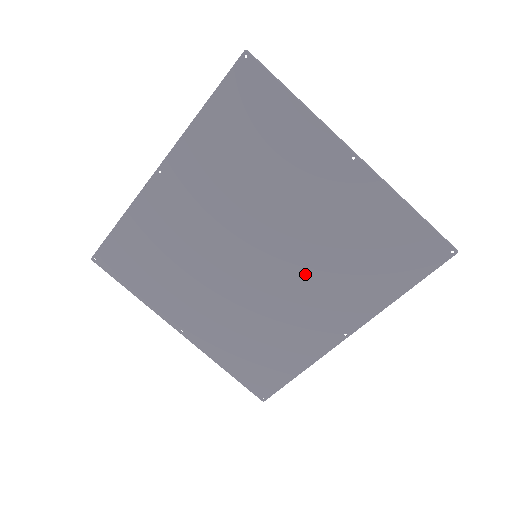
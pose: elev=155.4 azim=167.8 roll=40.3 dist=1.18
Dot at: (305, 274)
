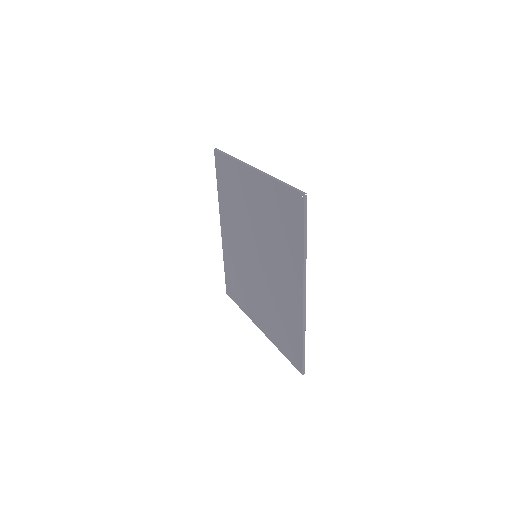
Dot at: (271, 256)
